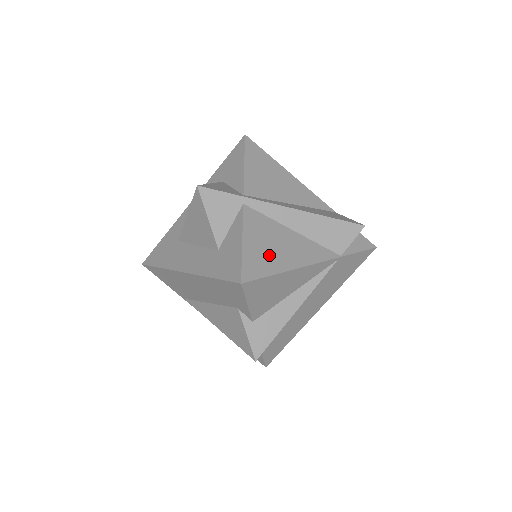
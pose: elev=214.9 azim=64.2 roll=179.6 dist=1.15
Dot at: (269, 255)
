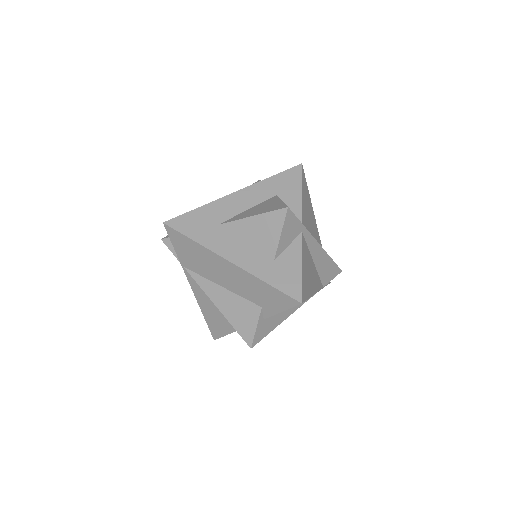
Dot at: (308, 281)
